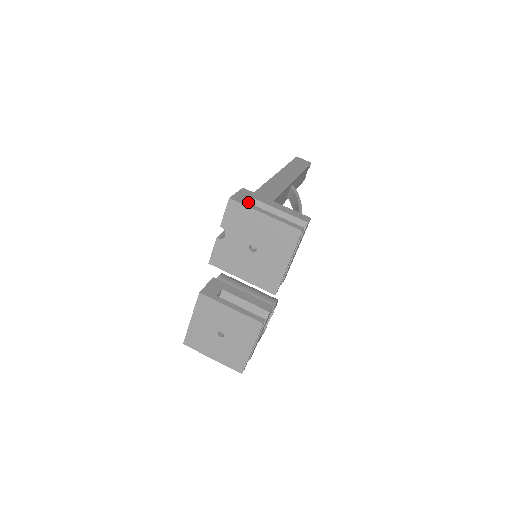
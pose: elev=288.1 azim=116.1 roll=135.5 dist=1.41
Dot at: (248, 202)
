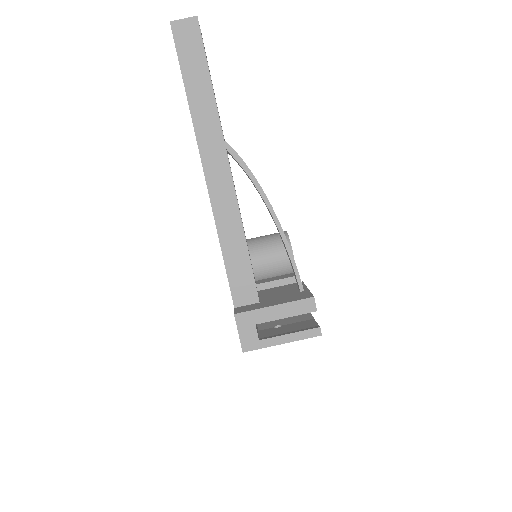
Dot at: (258, 340)
